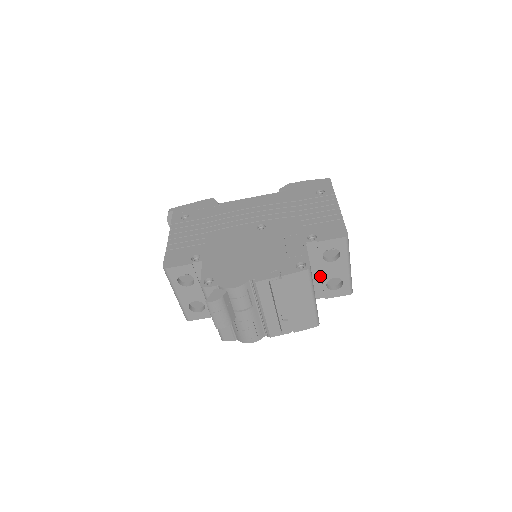
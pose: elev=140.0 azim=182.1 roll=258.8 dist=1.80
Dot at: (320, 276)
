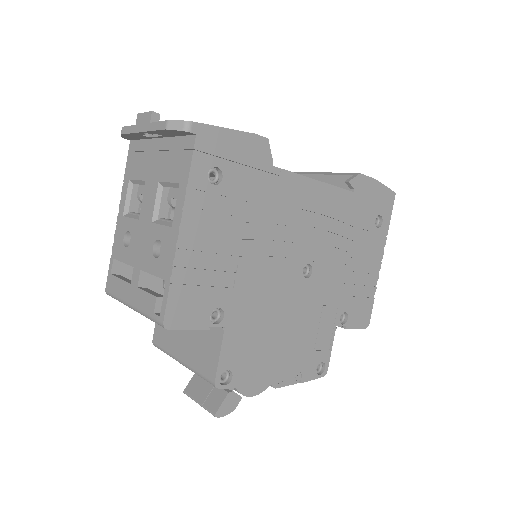
Dot at: occluded
